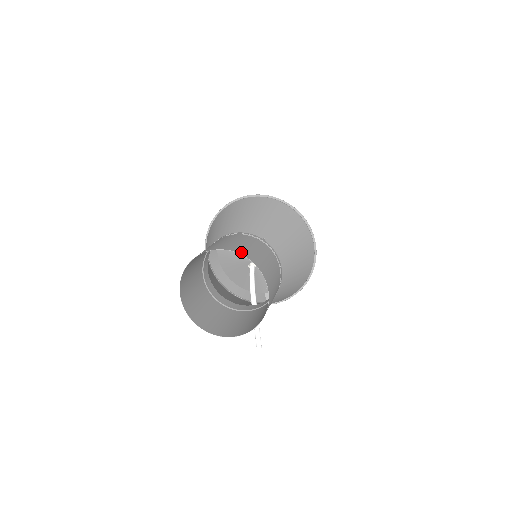
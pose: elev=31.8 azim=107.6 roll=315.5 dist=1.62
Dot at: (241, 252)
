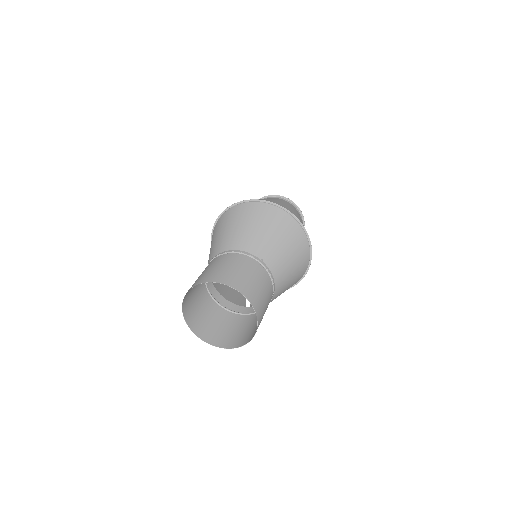
Dot at: (238, 287)
